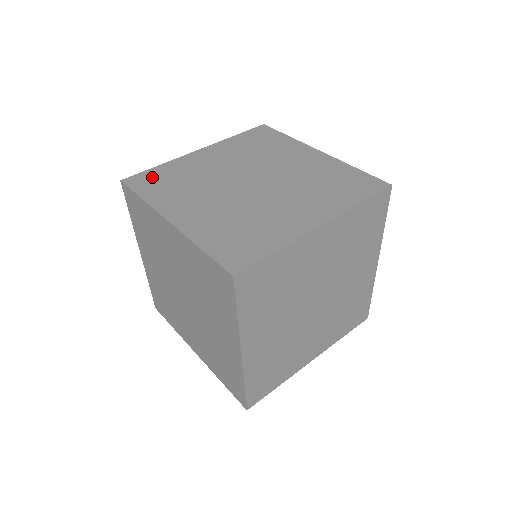
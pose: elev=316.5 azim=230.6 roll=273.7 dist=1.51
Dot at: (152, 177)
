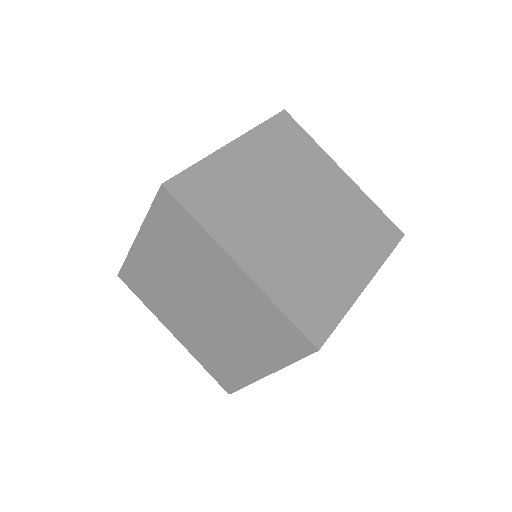
Dot at: (197, 185)
